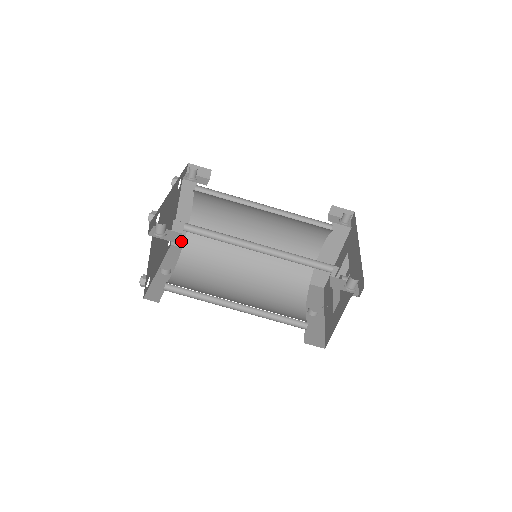
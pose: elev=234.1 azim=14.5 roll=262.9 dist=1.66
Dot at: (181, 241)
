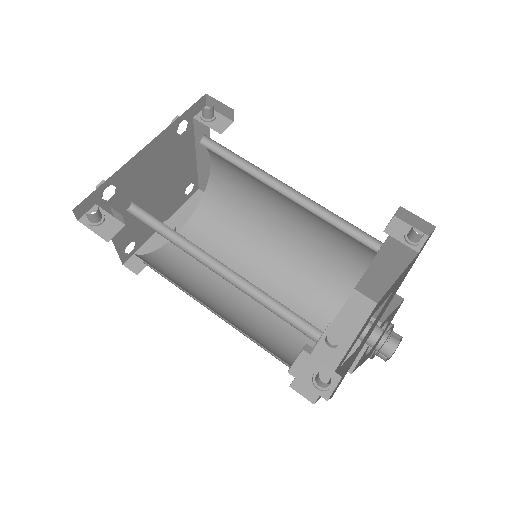
Dot at: occluded
